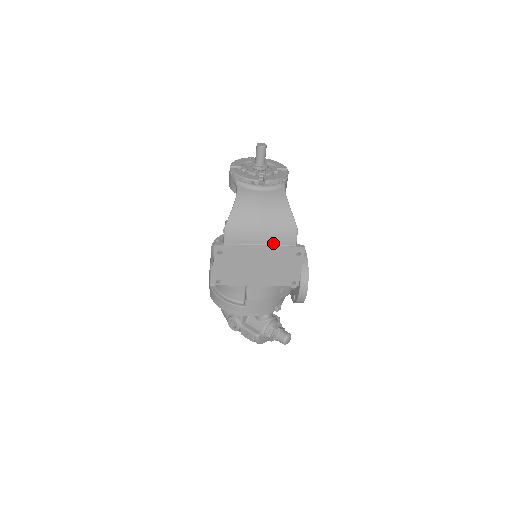
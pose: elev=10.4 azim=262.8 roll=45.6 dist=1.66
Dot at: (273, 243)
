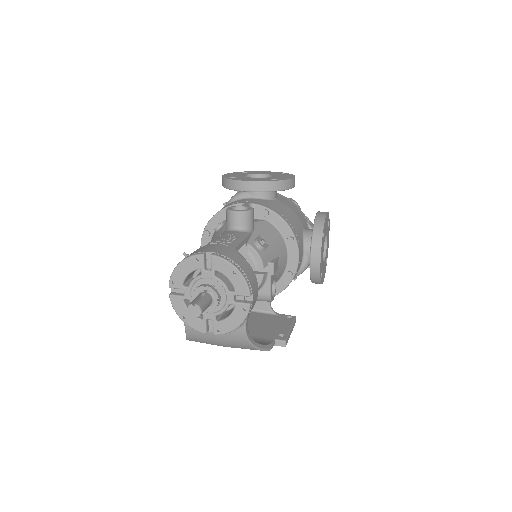
Dot at: occluded
